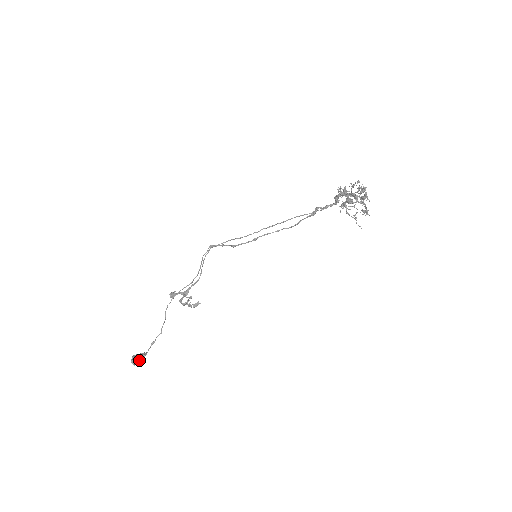
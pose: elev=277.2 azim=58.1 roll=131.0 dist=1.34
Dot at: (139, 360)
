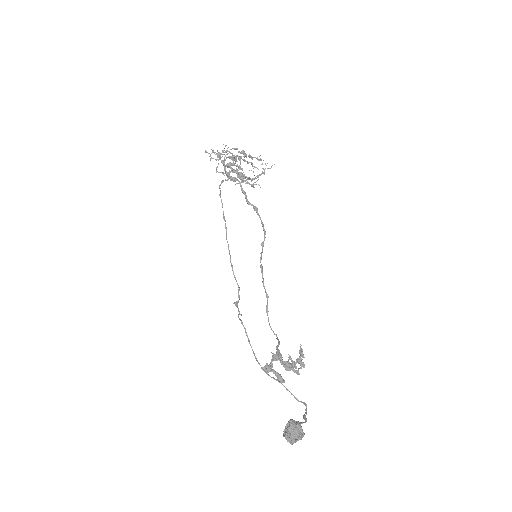
Dot at: (286, 424)
